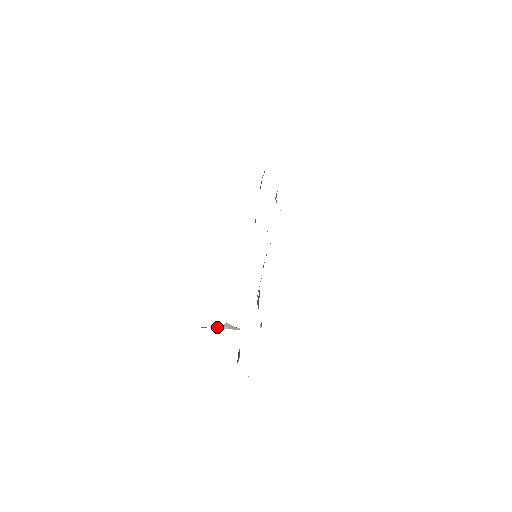
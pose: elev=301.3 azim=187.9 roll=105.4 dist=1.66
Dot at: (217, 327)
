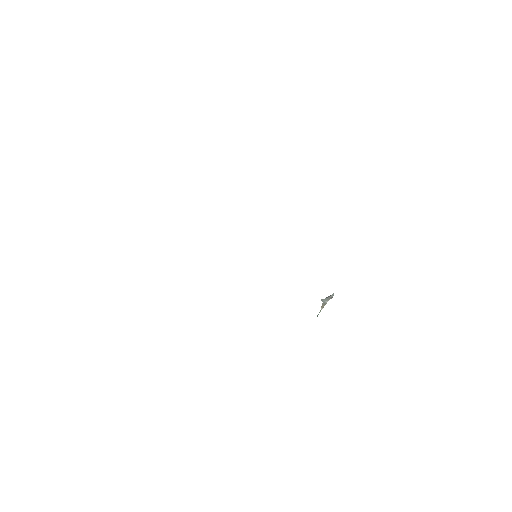
Dot at: (323, 307)
